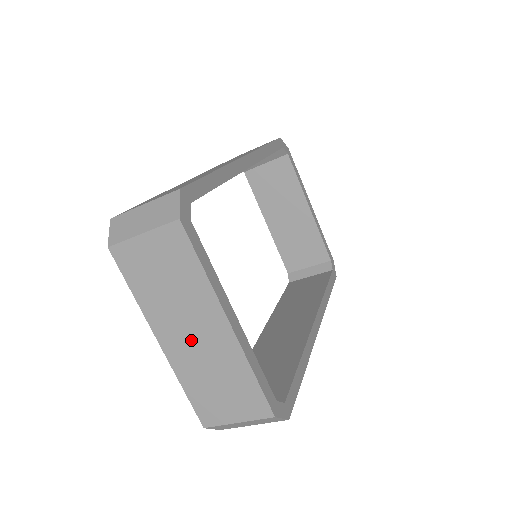
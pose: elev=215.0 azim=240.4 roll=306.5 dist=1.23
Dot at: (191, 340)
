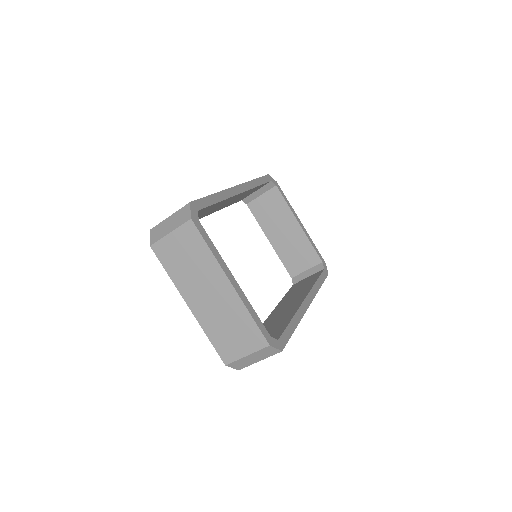
Dot at: (208, 300)
